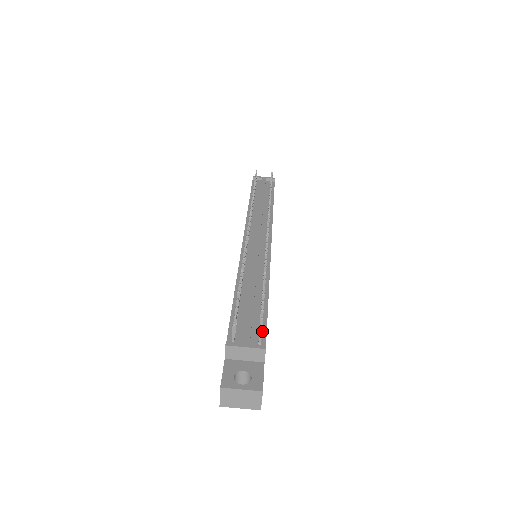
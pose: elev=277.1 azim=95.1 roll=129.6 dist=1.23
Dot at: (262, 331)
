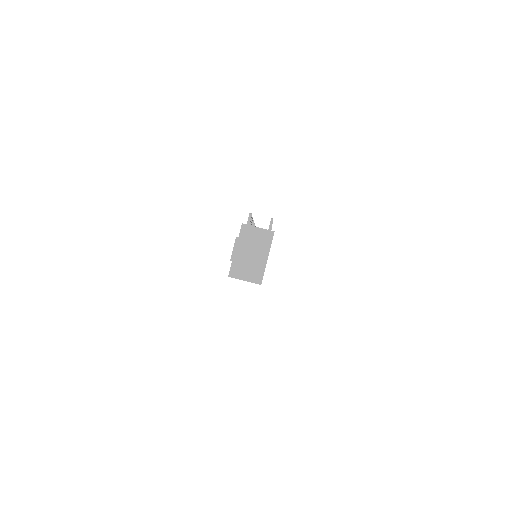
Dot at: occluded
